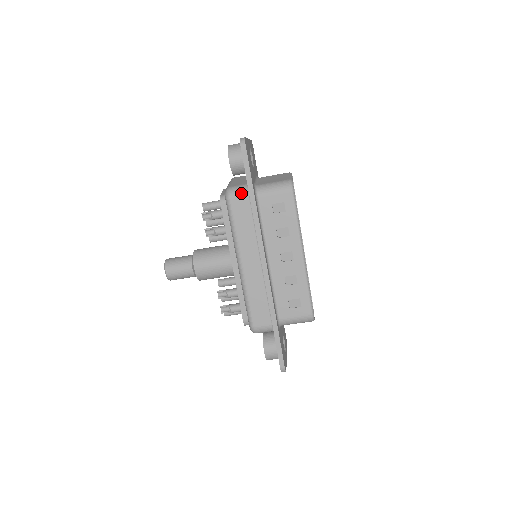
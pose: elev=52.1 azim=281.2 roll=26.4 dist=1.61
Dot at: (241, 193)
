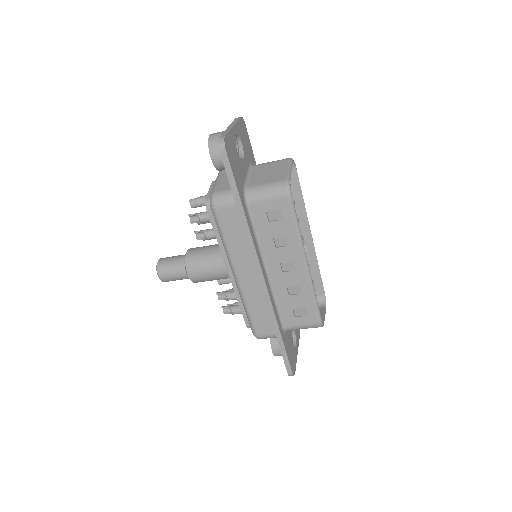
Dot at: (227, 202)
